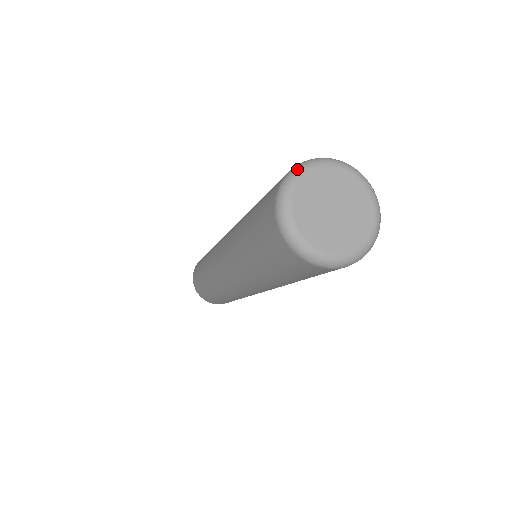
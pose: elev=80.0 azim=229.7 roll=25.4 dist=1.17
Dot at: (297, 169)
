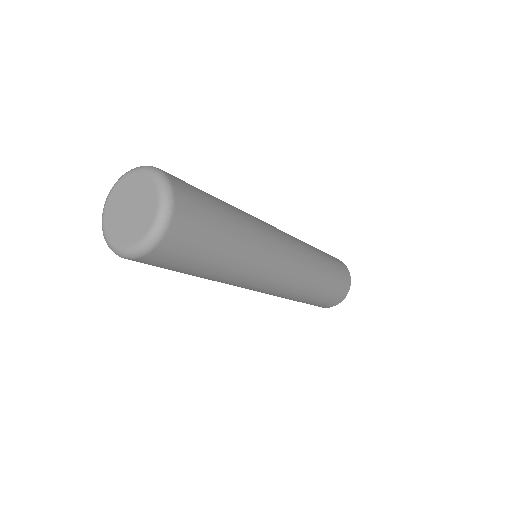
Dot at: (140, 167)
